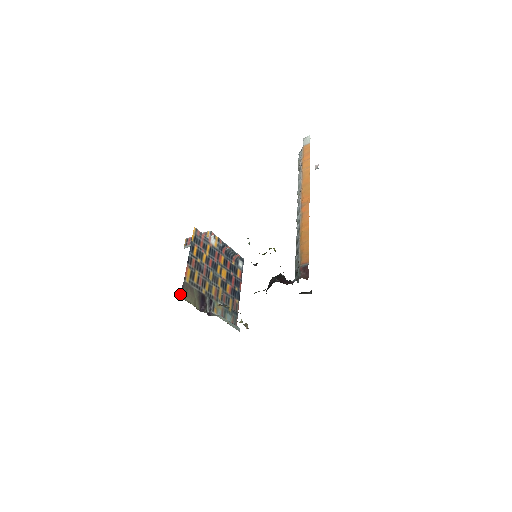
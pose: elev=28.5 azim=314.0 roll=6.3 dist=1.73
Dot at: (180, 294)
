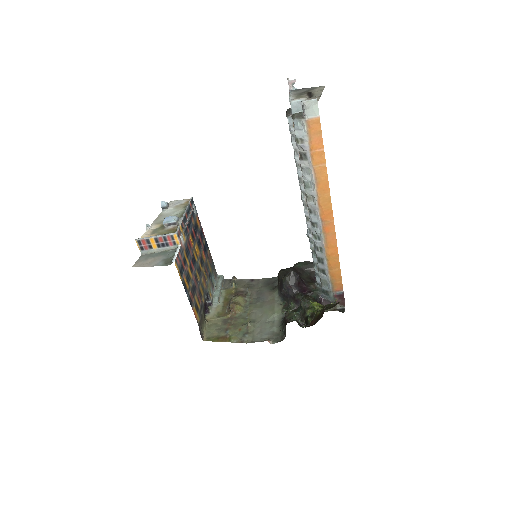
Dot at: occluded
